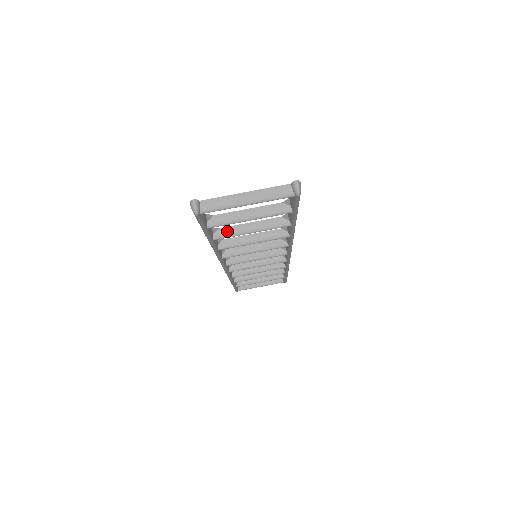
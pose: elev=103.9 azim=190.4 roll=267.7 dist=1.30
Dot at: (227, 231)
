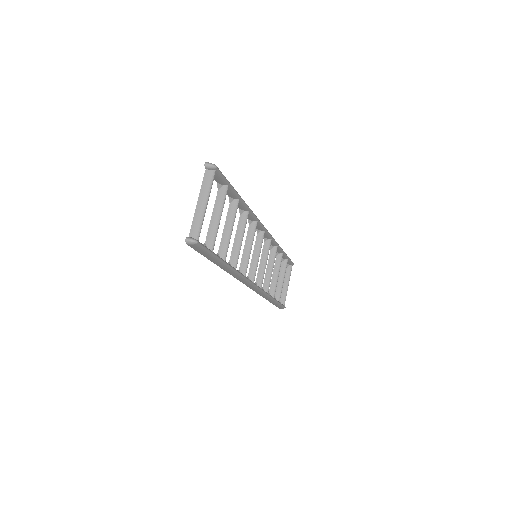
Dot at: (223, 247)
